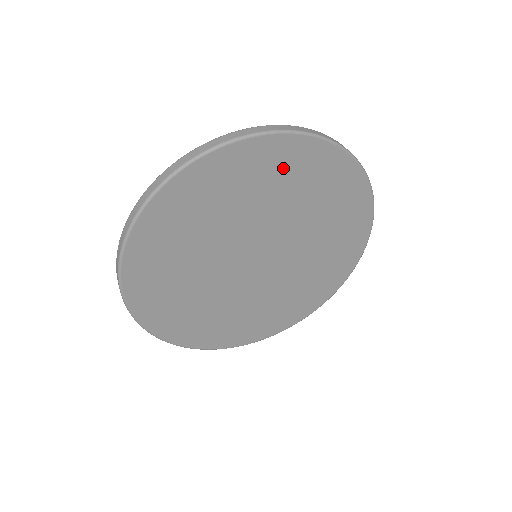
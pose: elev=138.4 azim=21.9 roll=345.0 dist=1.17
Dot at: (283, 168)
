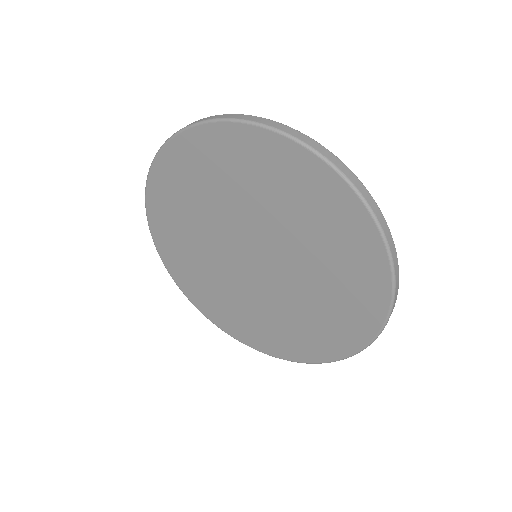
Dot at: (197, 166)
